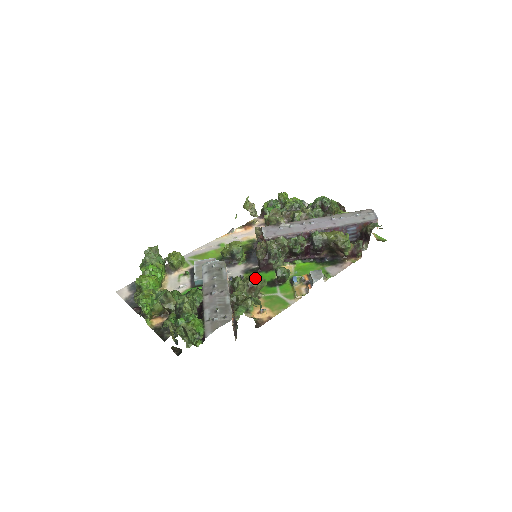
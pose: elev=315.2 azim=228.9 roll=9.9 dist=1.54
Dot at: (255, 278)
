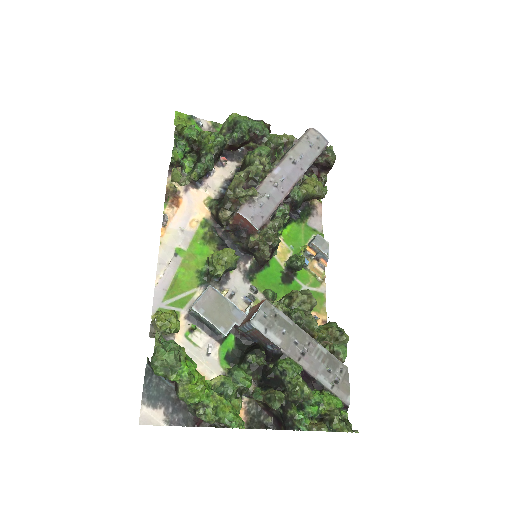
Dot at: (316, 301)
